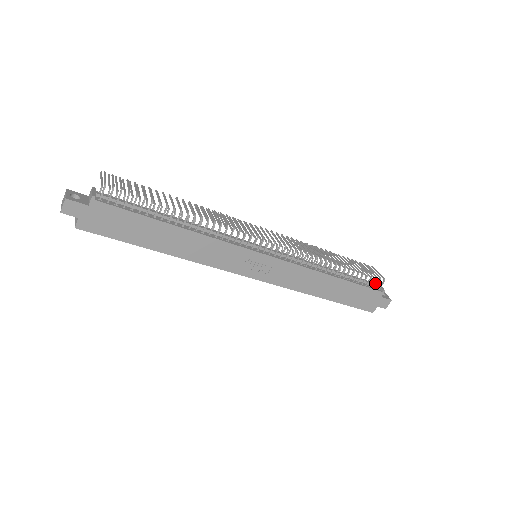
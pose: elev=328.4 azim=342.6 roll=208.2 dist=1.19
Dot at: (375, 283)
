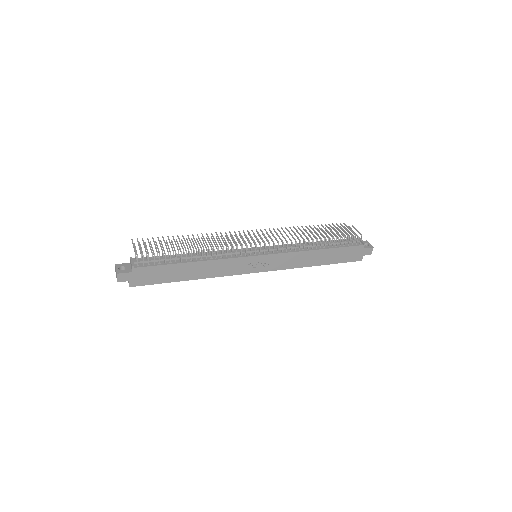
Dot at: occluded
